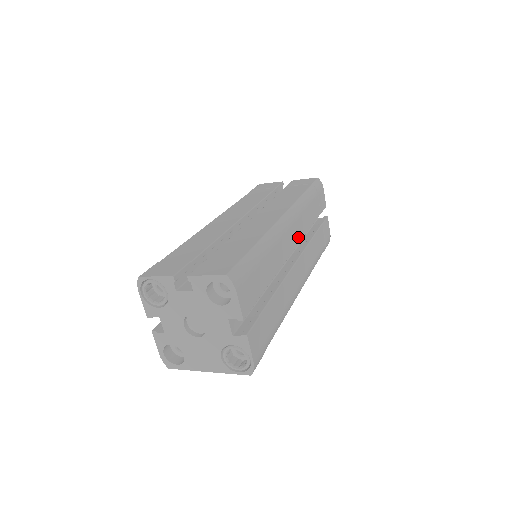
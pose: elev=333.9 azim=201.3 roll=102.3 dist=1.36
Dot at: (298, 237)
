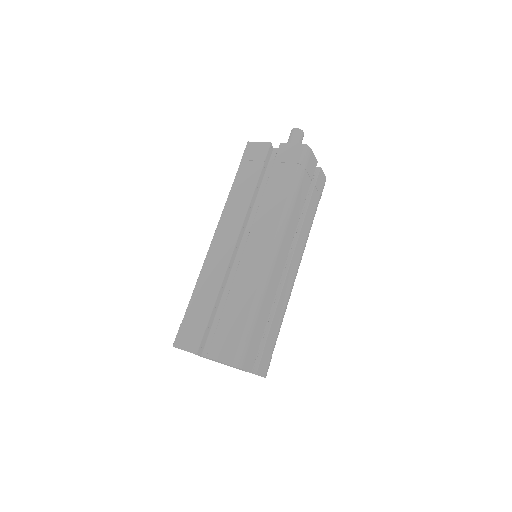
Dot at: (288, 245)
